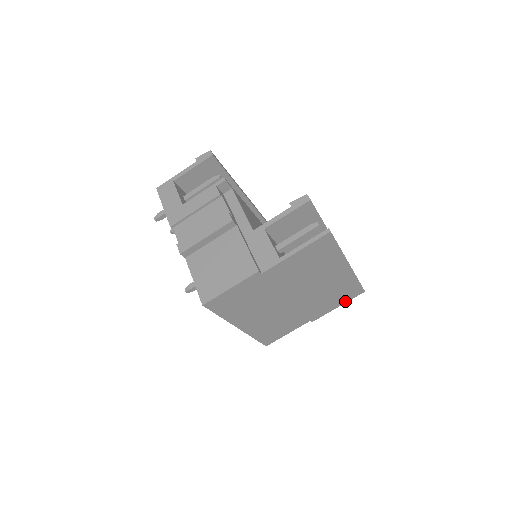
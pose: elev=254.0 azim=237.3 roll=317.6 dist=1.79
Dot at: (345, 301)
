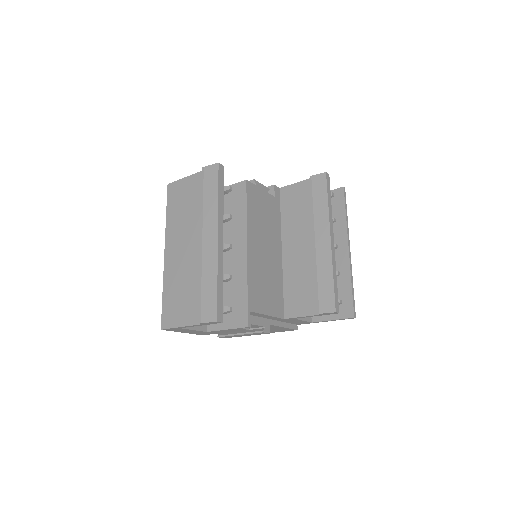
Dot at: occluded
